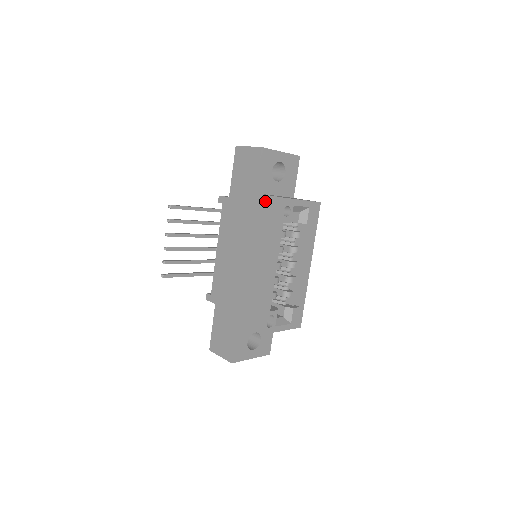
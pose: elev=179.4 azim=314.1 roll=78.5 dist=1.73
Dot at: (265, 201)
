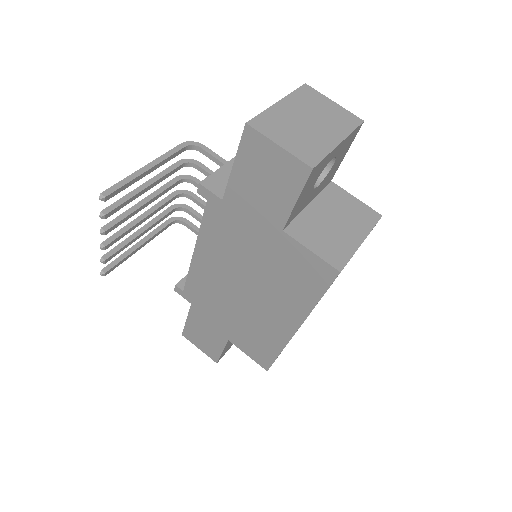
Dot at: (302, 254)
